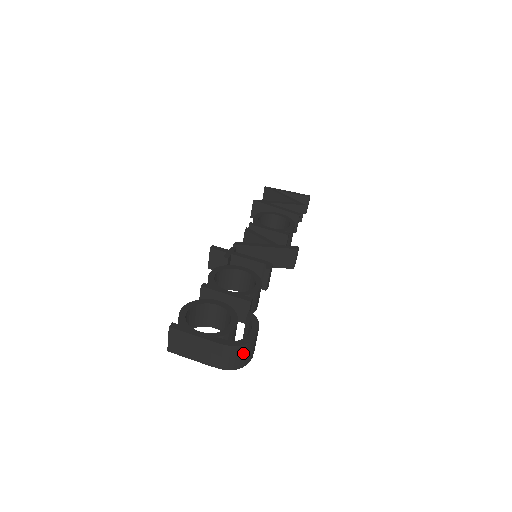
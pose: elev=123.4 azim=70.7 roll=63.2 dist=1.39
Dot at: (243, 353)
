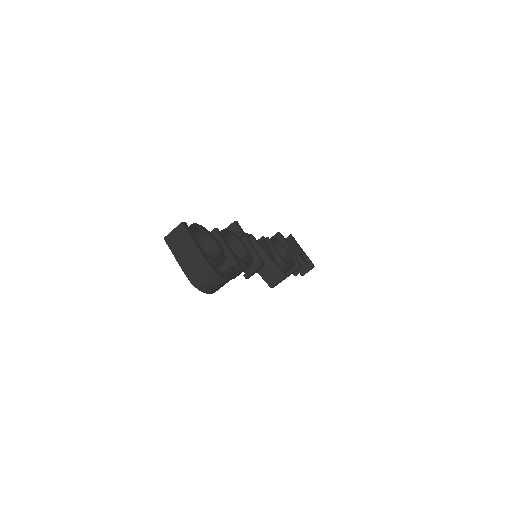
Dot at: (212, 280)
